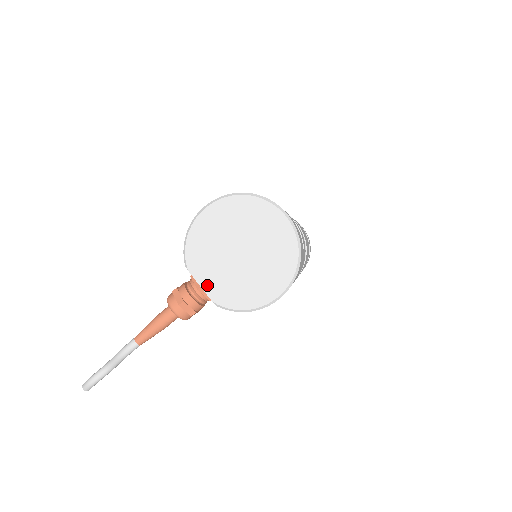
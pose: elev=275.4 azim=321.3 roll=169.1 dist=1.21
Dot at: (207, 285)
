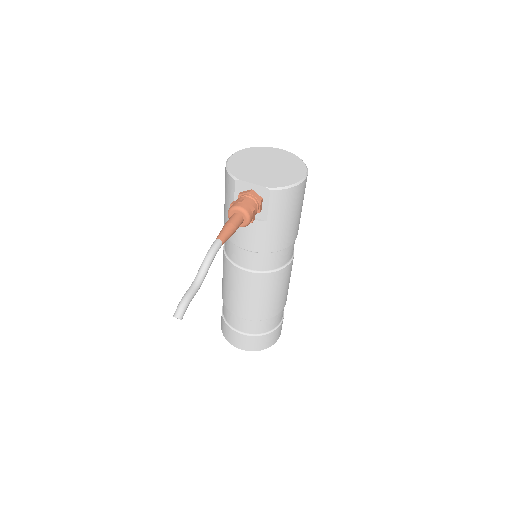
Dot at: (257, 182)
